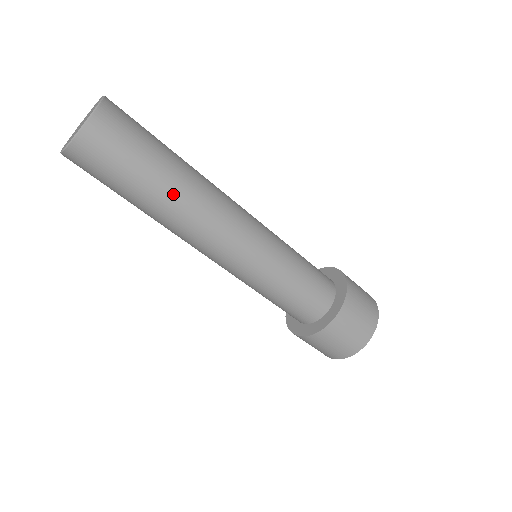
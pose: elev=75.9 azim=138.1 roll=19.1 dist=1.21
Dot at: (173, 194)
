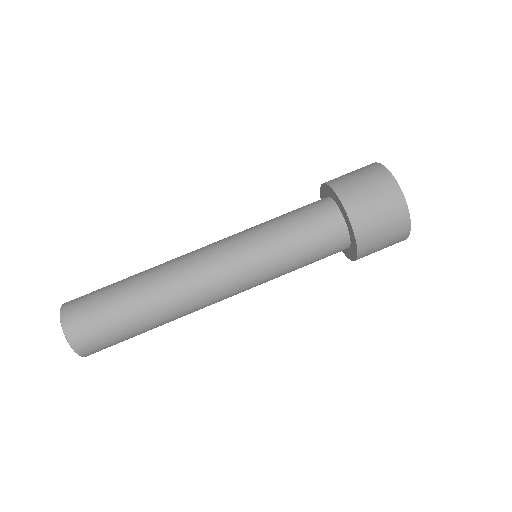
Dot at: (158, 320)
